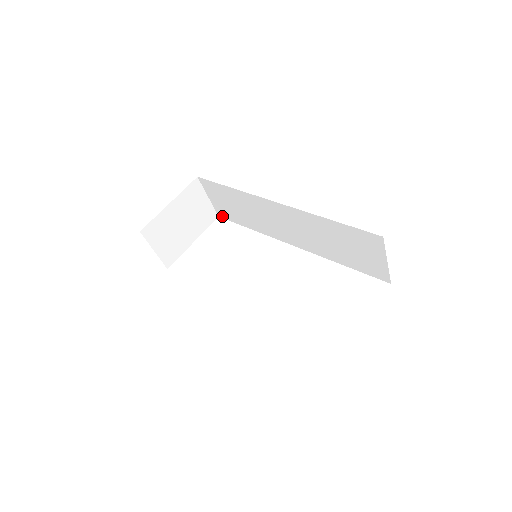
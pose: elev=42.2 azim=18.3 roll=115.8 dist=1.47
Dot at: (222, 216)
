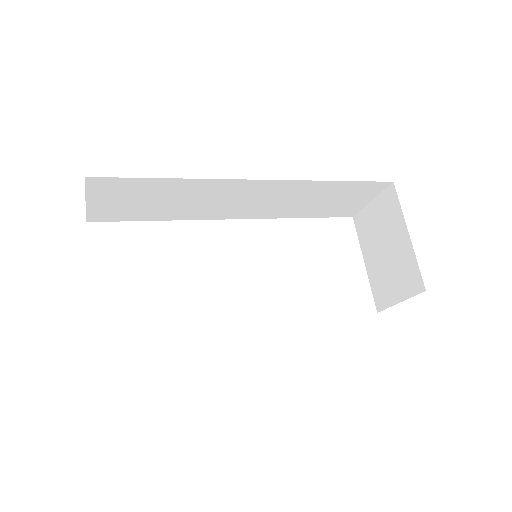
Dot at: (98, 219)
